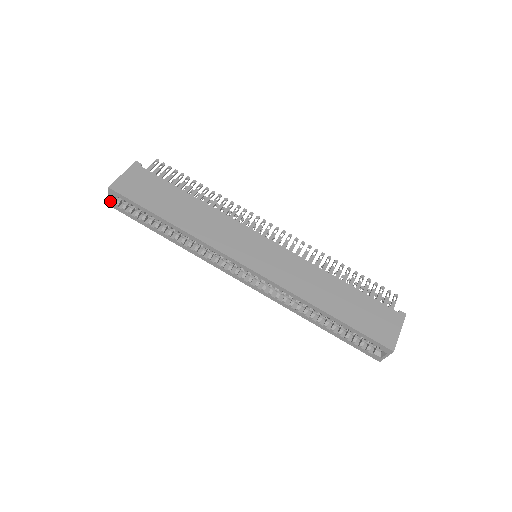
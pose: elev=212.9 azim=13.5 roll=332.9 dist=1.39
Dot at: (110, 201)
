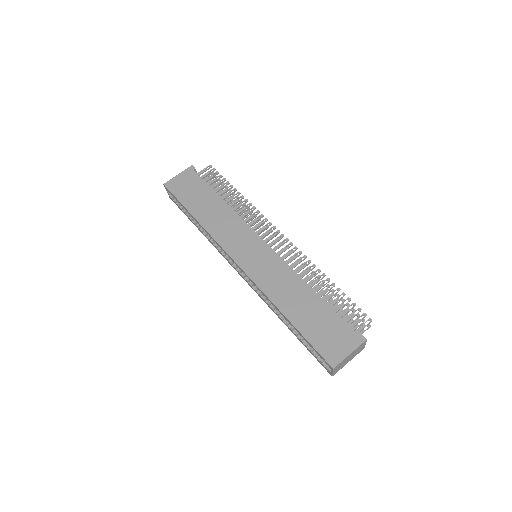
Dot at: (168, 194)
